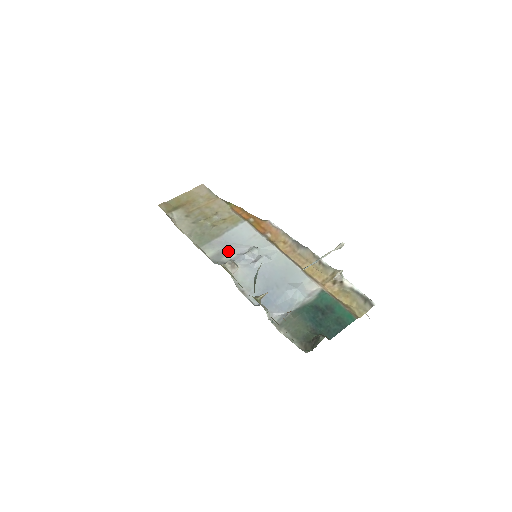
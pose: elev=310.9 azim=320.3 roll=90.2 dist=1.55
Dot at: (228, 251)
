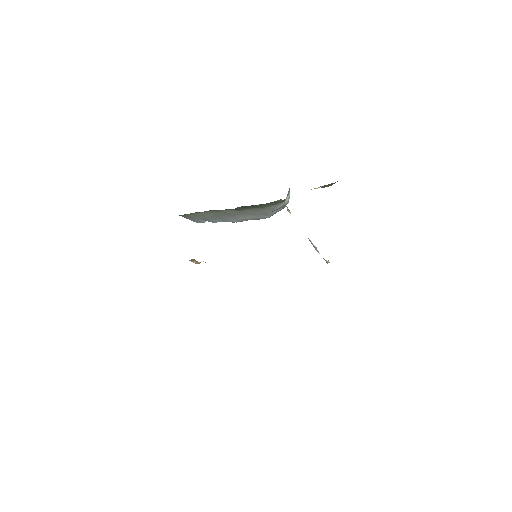
Dot at: occluded
